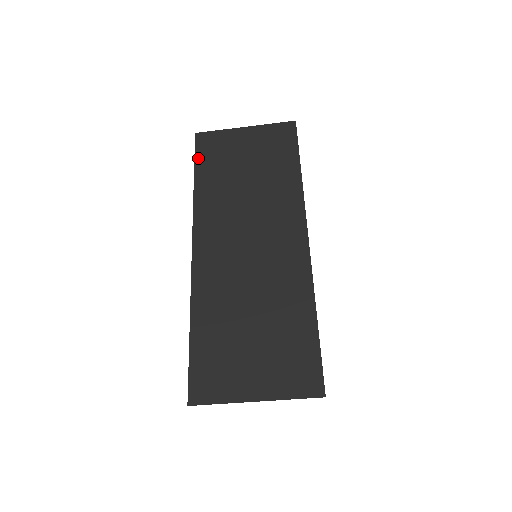
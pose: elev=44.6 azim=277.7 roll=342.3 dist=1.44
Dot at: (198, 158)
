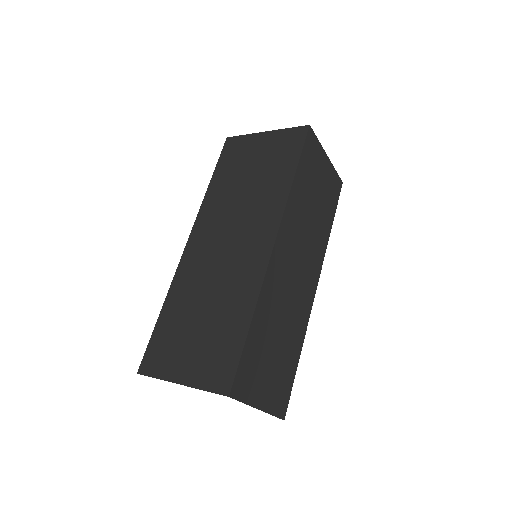
Dot at: (220, 161)
